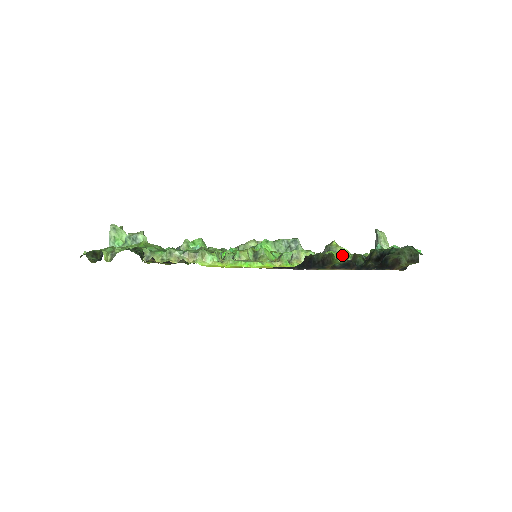
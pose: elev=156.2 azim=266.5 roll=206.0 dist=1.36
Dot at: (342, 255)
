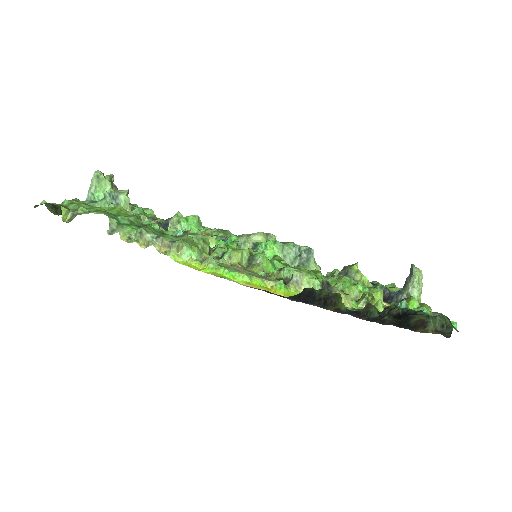
Dot at: (358, 289)
